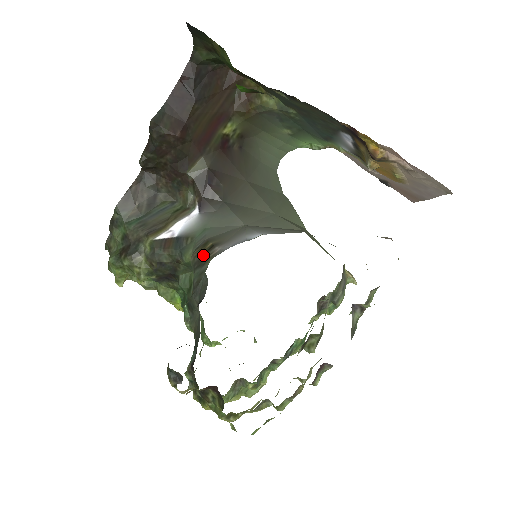
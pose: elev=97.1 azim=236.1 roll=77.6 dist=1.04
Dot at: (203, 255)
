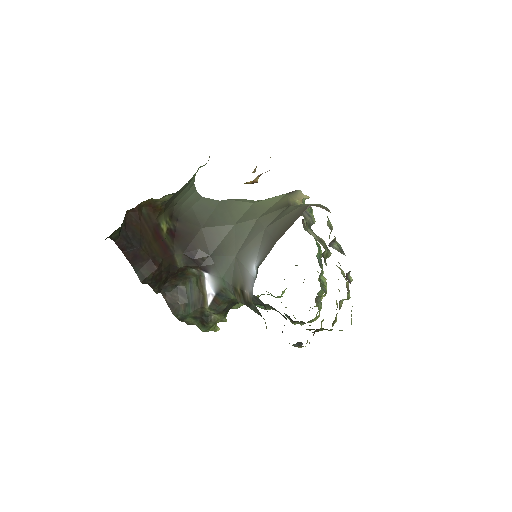
Dot at: (244, 300)
